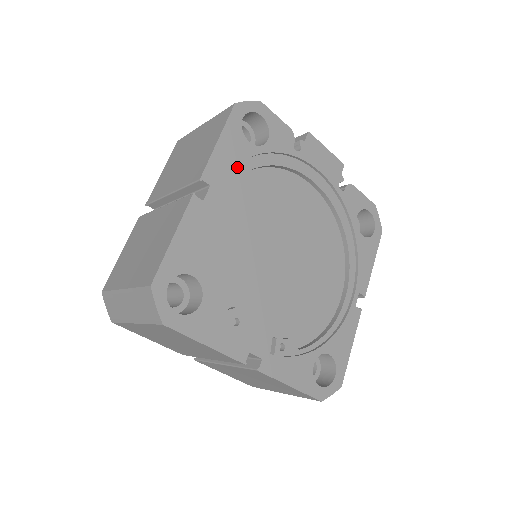
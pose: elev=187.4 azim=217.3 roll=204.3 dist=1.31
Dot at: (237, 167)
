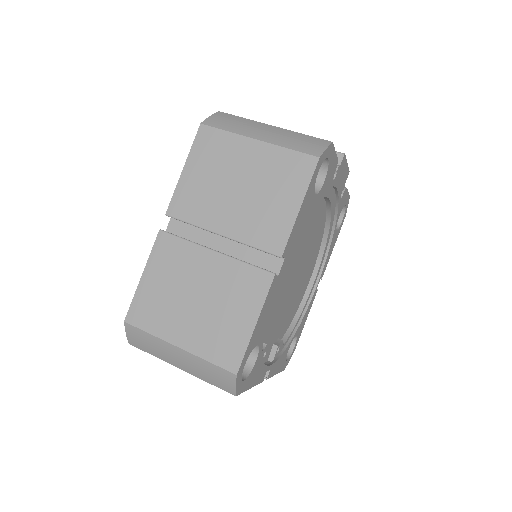
Dot at: occluded
